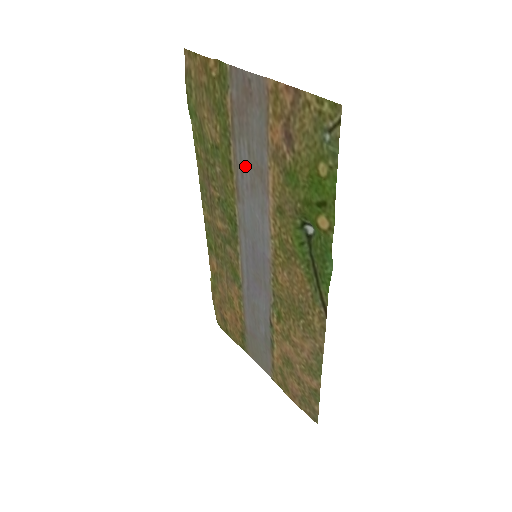
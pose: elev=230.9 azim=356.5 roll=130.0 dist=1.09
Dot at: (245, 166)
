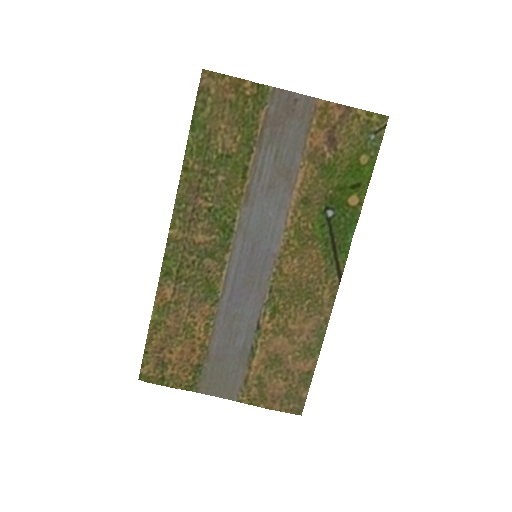
Dot at: (266, 170)
